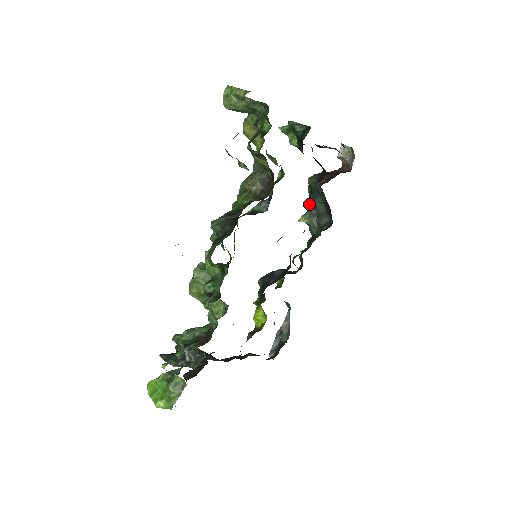
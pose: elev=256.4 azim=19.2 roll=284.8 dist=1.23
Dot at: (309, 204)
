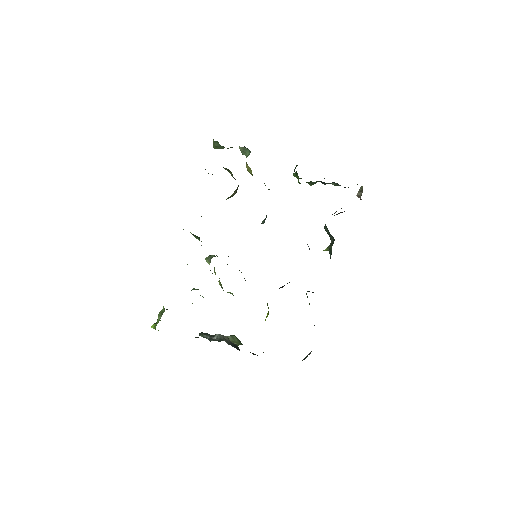
Dot at: (327, 233)
